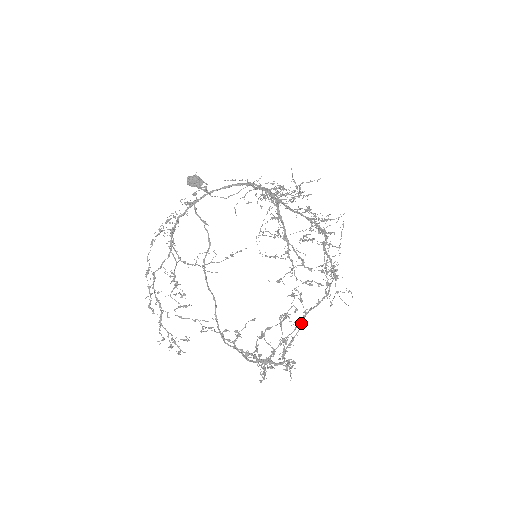
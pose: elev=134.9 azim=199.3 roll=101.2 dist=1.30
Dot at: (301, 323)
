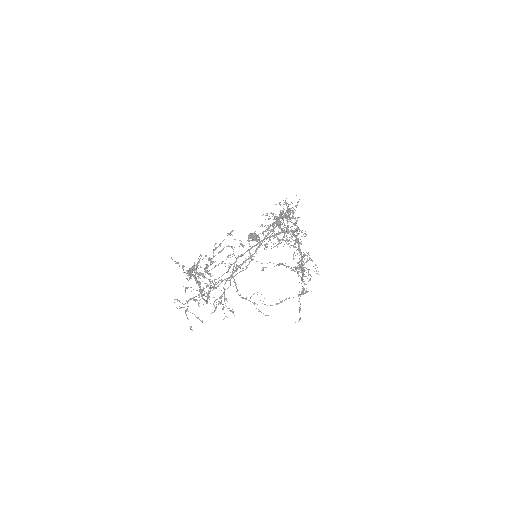
Dot at: (240, 266)
